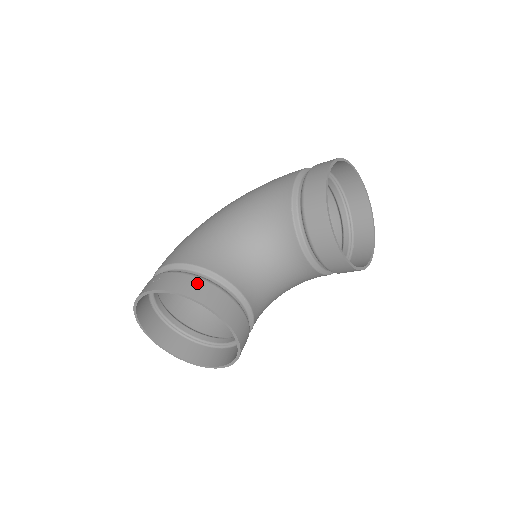
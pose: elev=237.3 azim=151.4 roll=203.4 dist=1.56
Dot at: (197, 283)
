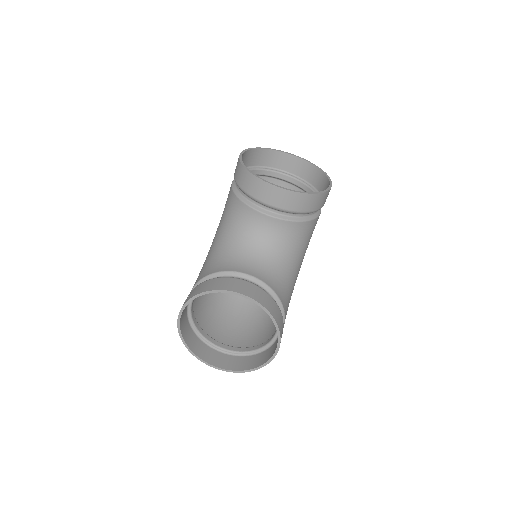
Dot at: (201, 285)
